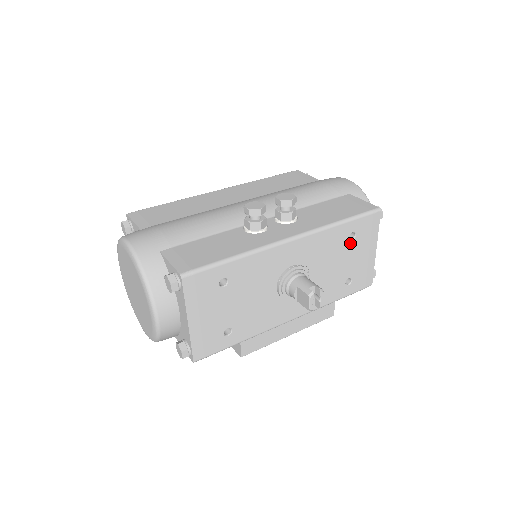
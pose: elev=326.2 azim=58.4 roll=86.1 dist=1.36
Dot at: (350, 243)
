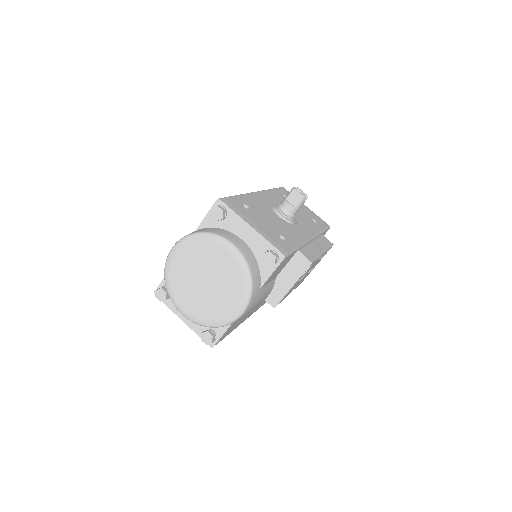
Dot at: occluded
